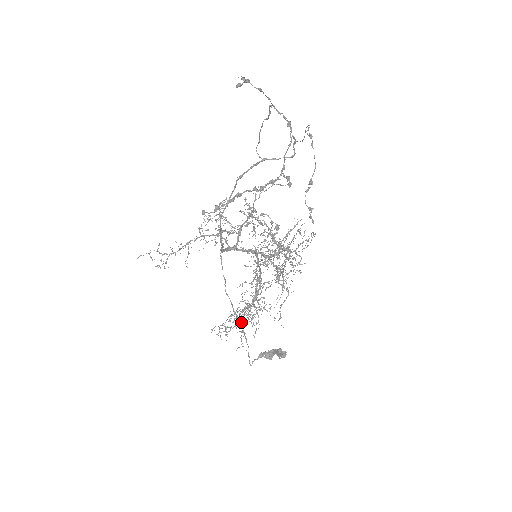
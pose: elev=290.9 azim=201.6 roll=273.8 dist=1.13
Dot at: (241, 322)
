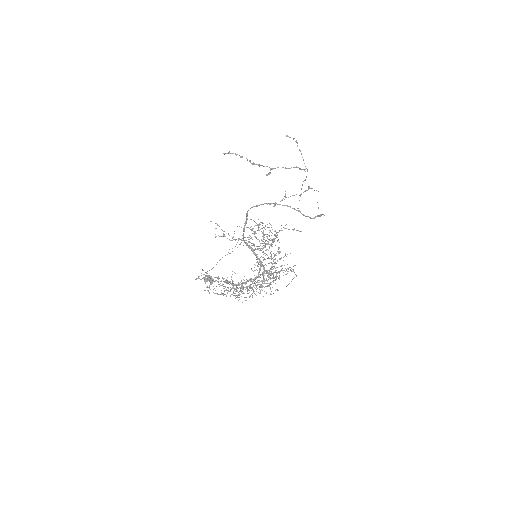
Dot at: occluded
